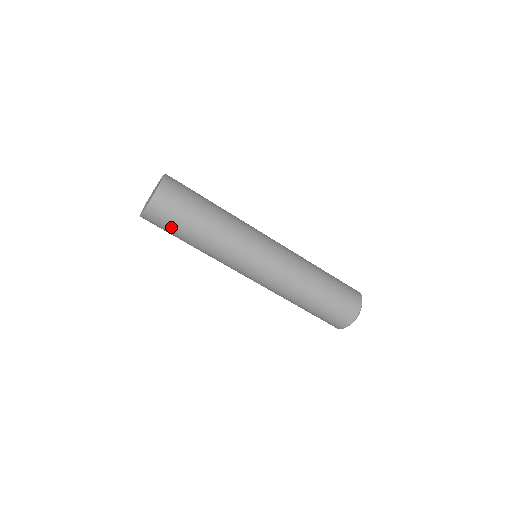
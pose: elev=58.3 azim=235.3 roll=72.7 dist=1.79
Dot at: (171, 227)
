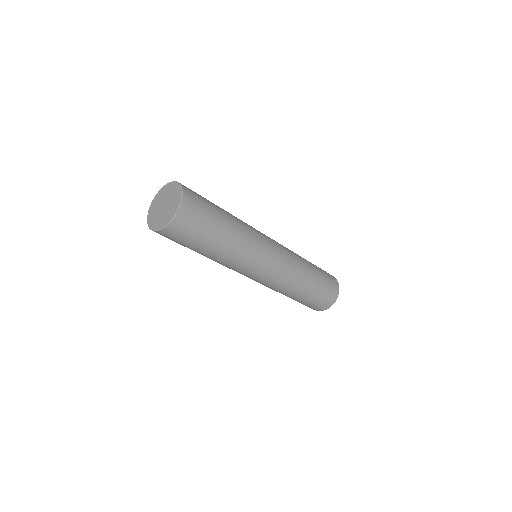
Dot at: occluded
